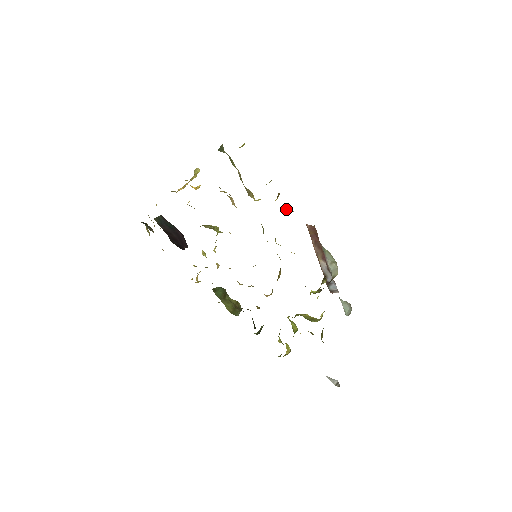
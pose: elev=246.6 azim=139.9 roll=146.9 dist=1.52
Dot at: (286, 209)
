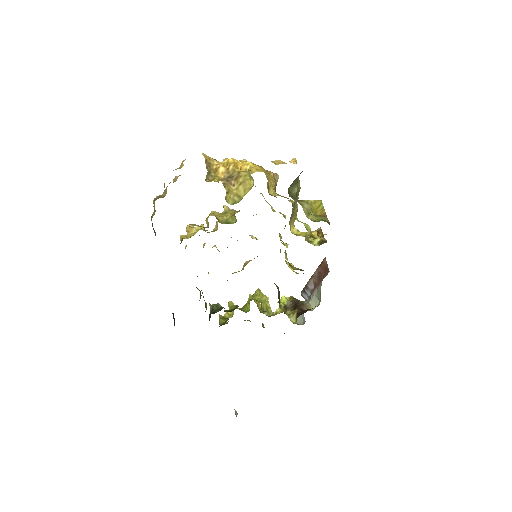
Dot at: occluded
